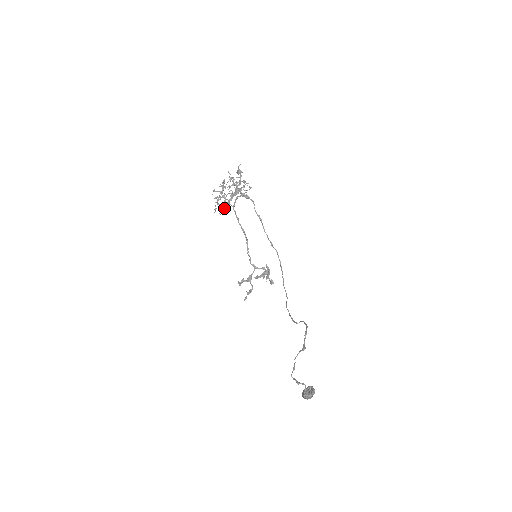
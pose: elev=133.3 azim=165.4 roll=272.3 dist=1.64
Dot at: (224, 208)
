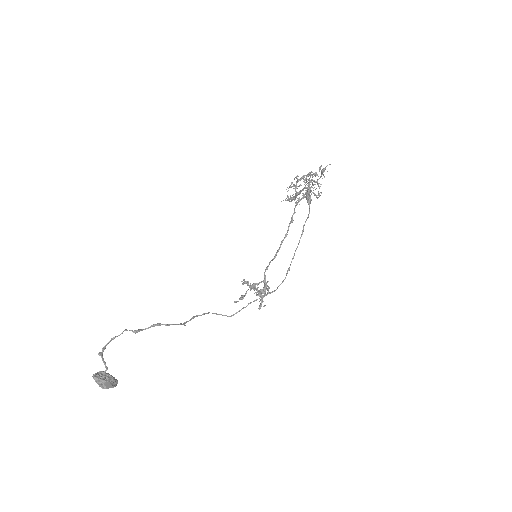
Dot at: (287, 197)
